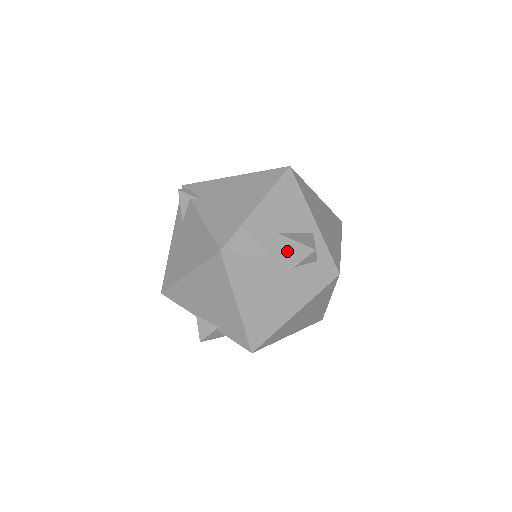
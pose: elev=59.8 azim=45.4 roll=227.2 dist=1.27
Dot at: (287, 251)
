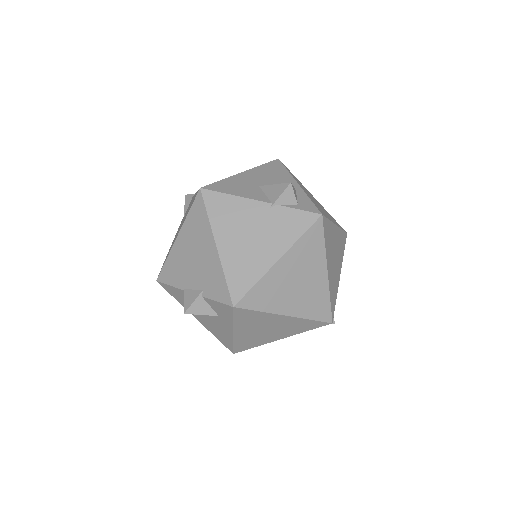
Dot at: (267, 195)
